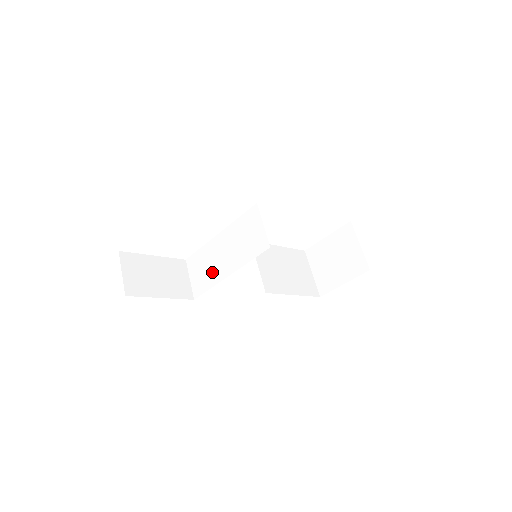
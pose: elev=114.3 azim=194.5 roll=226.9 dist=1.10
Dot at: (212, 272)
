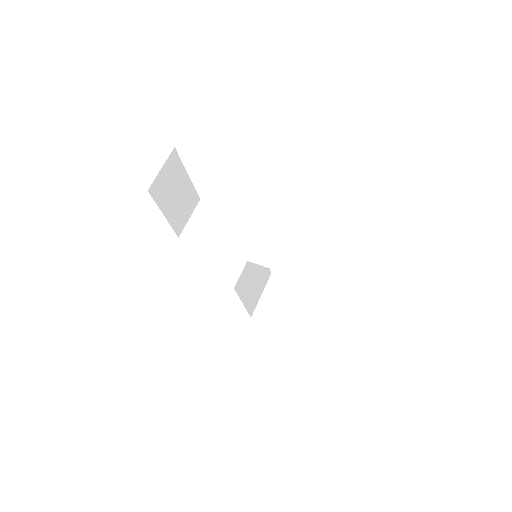
Dot at: (218, 236)
